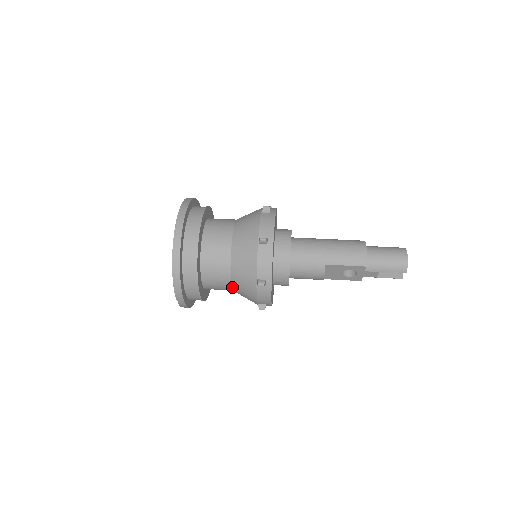
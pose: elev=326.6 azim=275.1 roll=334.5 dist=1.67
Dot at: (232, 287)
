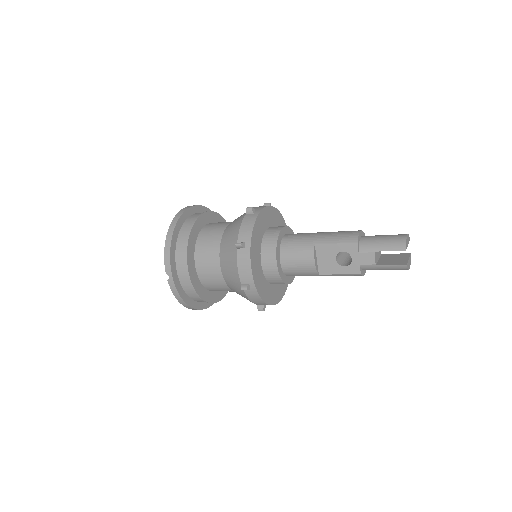
Dot at: (221, 270)
